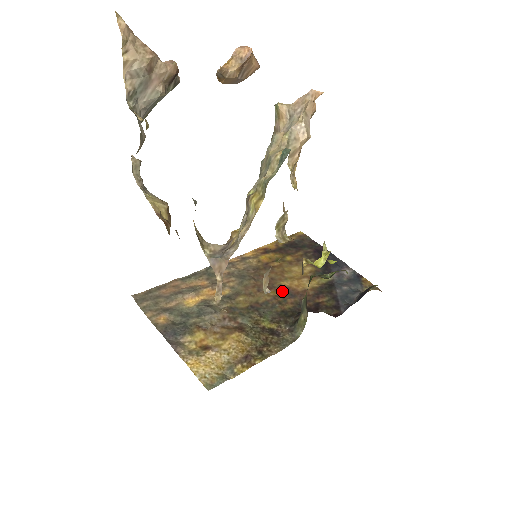
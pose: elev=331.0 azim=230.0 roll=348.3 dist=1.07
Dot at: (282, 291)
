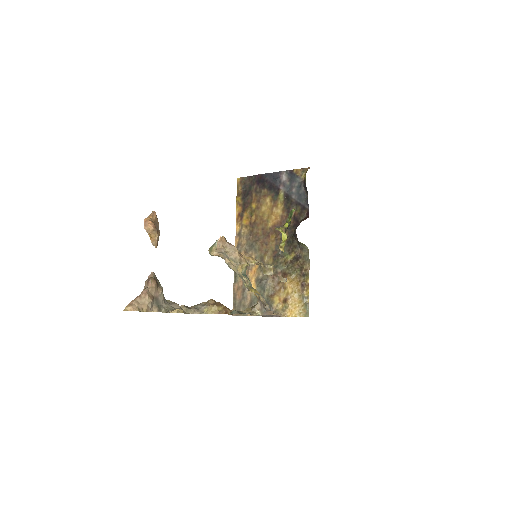
Dot at: (274, 231)
